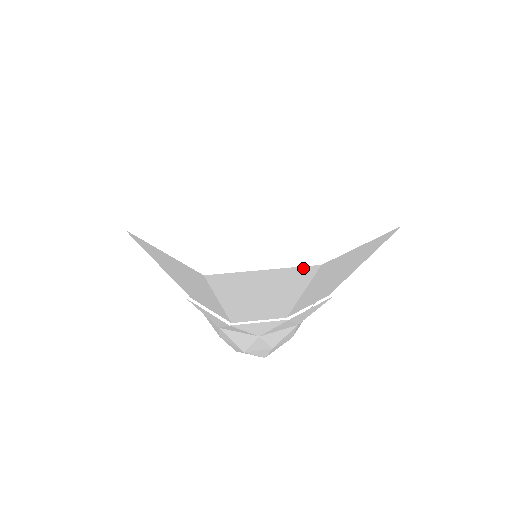
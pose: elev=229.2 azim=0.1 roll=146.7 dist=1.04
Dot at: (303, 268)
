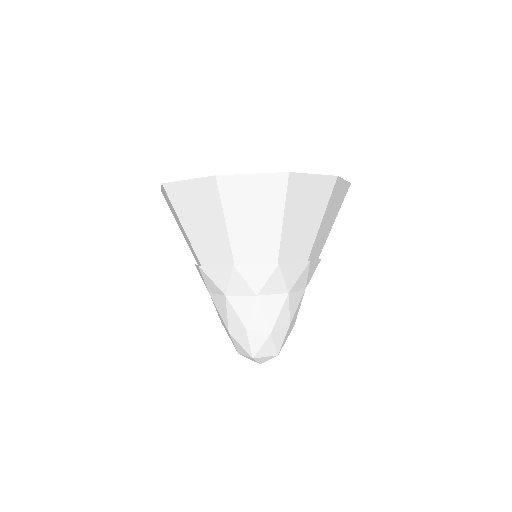
Dot at: (208, 180)
